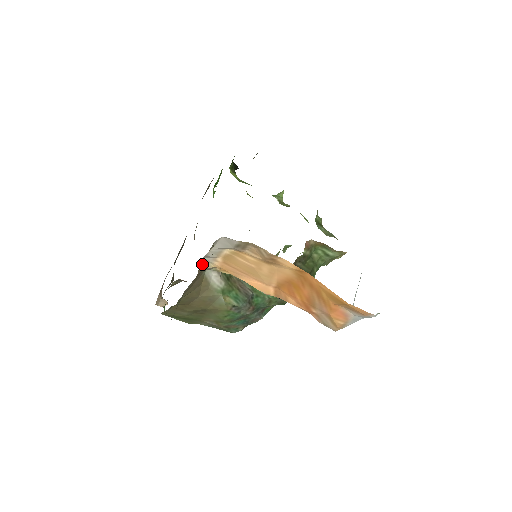
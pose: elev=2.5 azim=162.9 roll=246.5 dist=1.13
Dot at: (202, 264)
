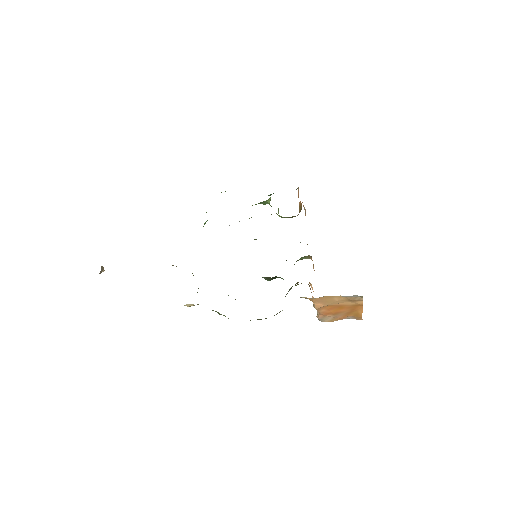
Dot at: occluded
